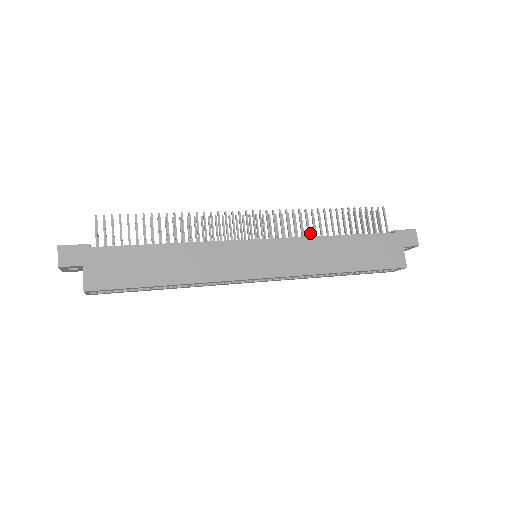
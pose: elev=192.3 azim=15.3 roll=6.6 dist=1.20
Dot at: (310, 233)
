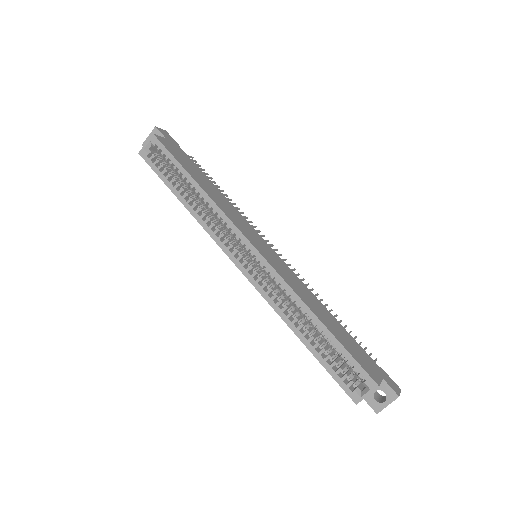
Dot at: occluded
